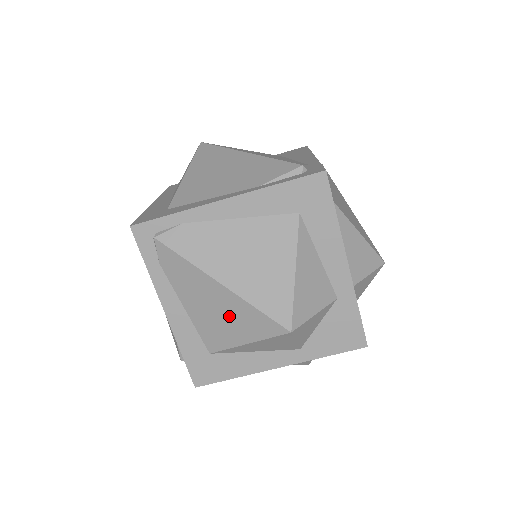
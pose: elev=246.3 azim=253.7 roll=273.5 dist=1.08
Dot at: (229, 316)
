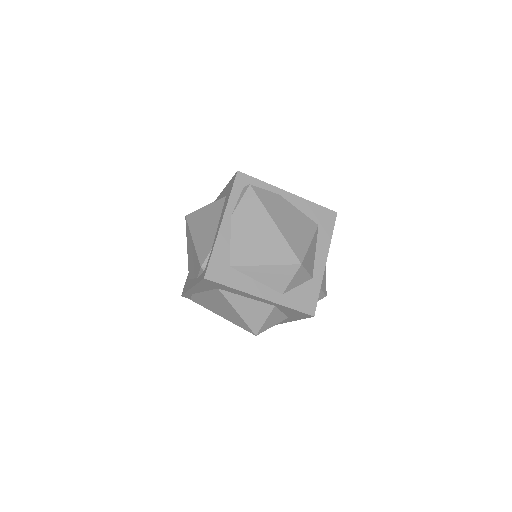
Dot at: occluded
